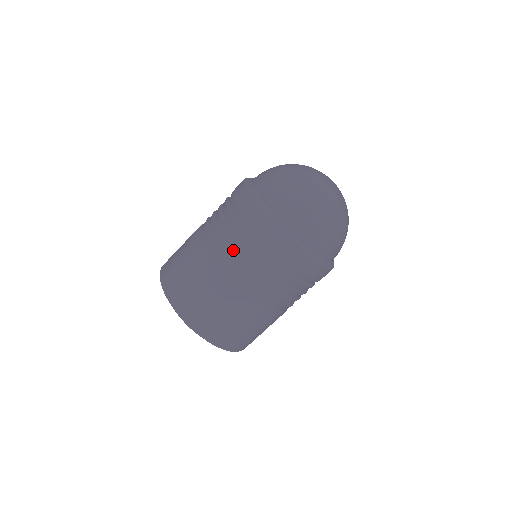
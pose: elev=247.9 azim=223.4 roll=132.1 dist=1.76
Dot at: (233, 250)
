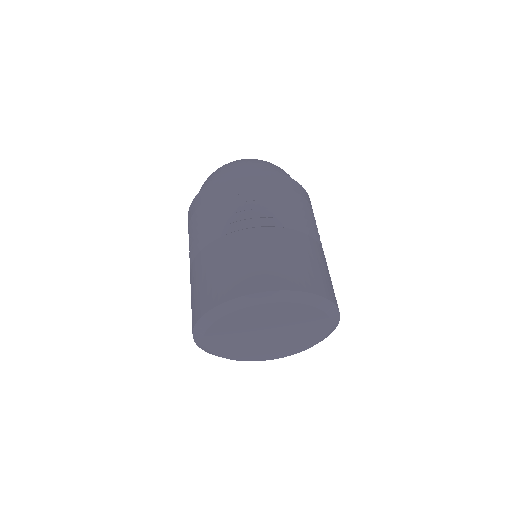
Dot at: (193, 243)
